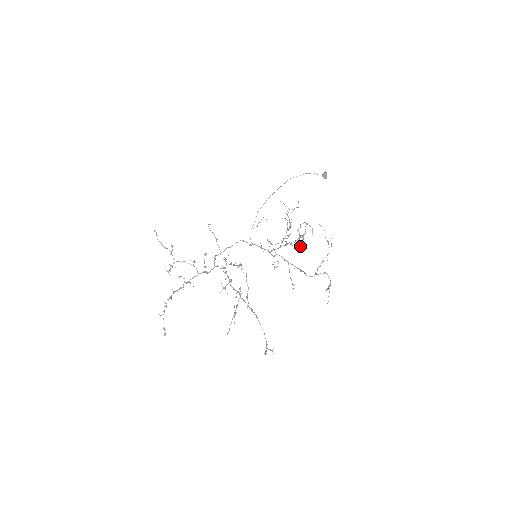
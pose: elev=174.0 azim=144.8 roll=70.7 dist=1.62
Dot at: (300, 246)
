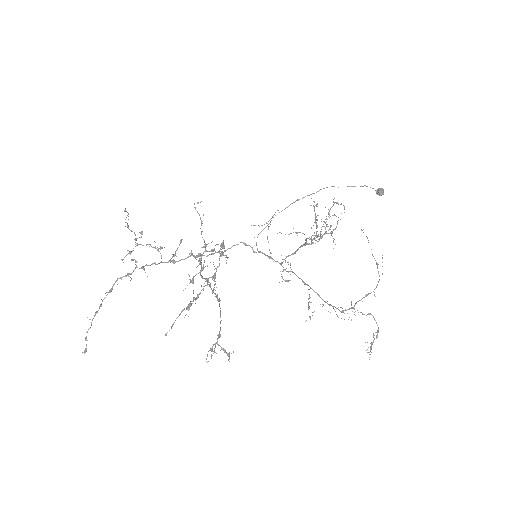
Dot at: occluded
